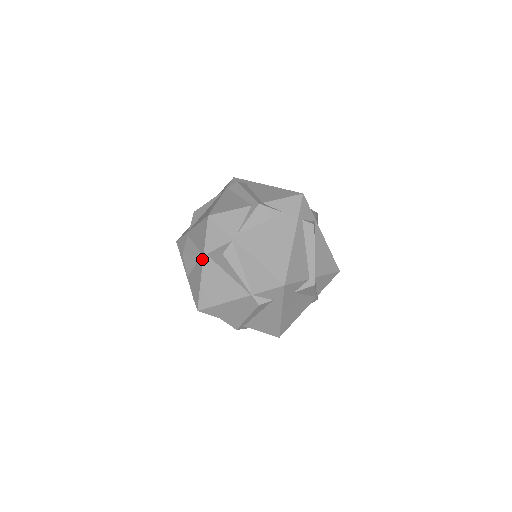
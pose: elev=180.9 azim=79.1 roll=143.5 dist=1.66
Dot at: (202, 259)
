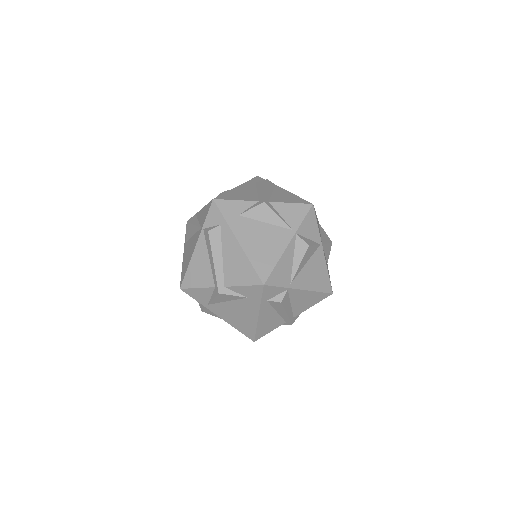
Dot at: occluded
